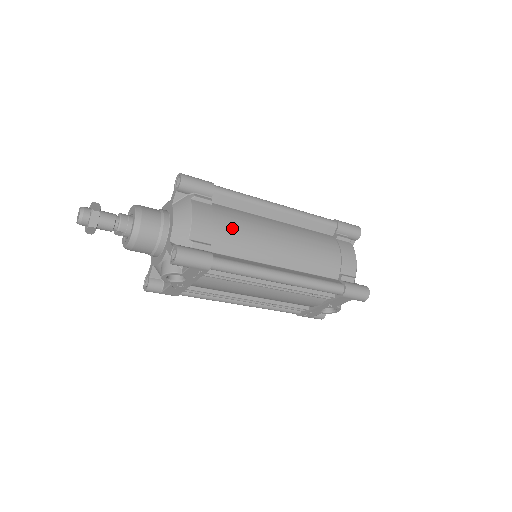
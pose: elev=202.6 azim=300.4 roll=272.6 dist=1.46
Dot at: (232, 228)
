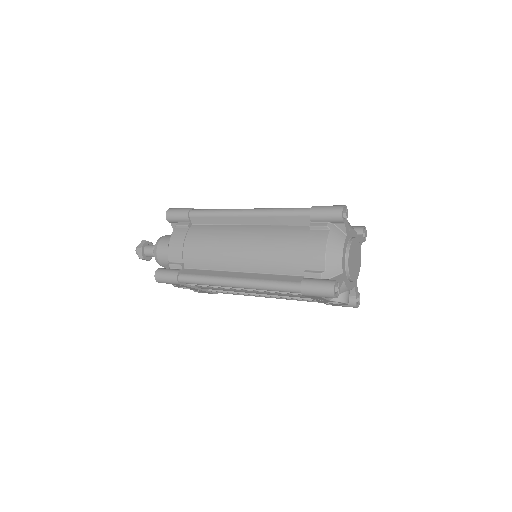
Dot at: (198, 246)
